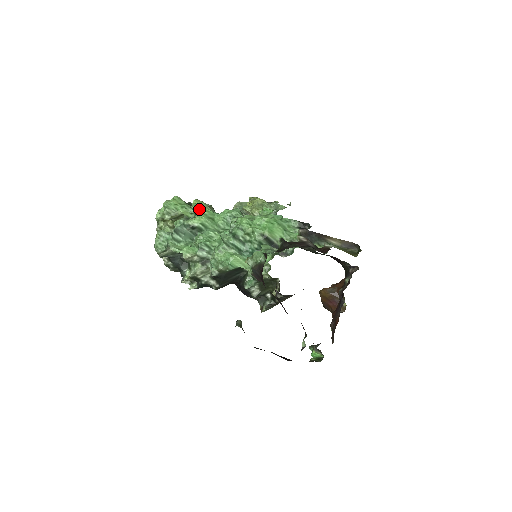
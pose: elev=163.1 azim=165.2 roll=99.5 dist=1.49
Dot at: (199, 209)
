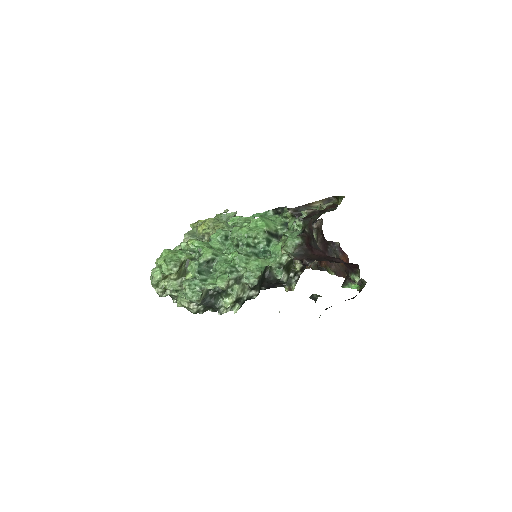
Dot at: (200, 245)
